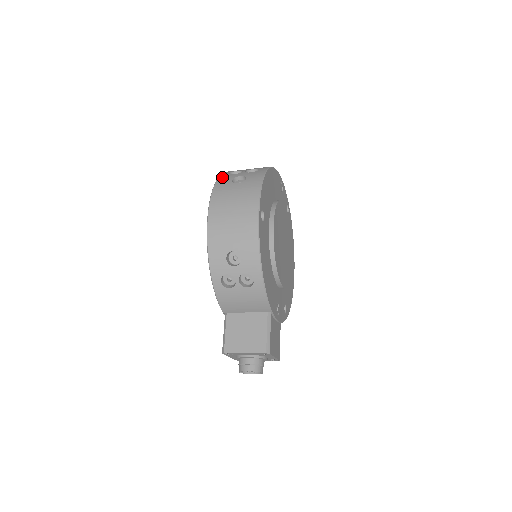
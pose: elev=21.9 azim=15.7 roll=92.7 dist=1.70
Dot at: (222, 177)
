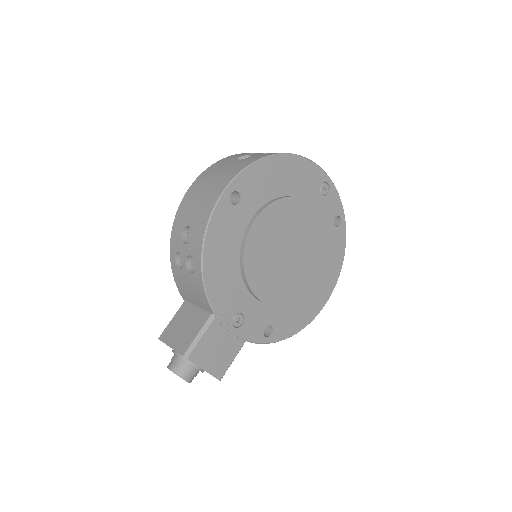
Dot at: (238, 154)
